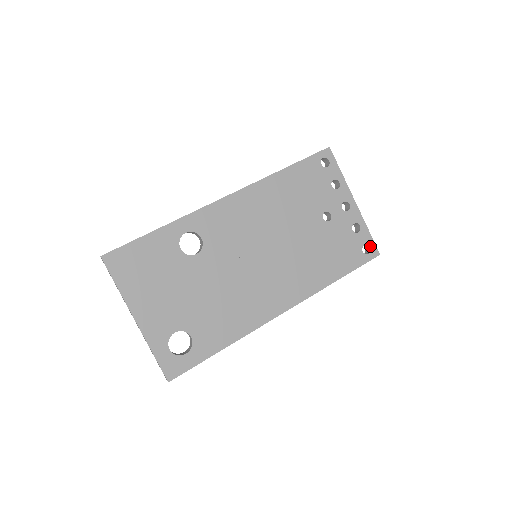
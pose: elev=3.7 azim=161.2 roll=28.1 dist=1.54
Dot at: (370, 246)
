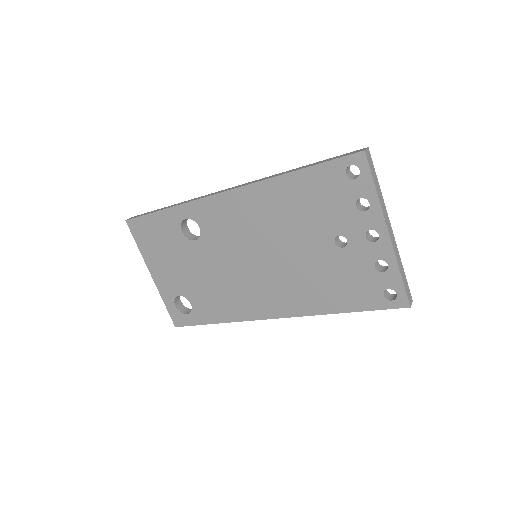
Dot at: (397, 293)
